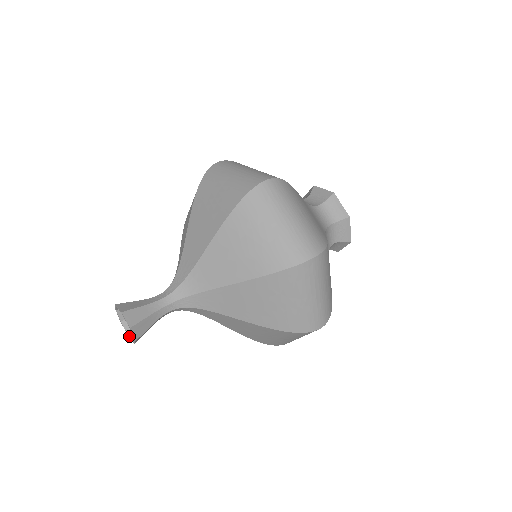
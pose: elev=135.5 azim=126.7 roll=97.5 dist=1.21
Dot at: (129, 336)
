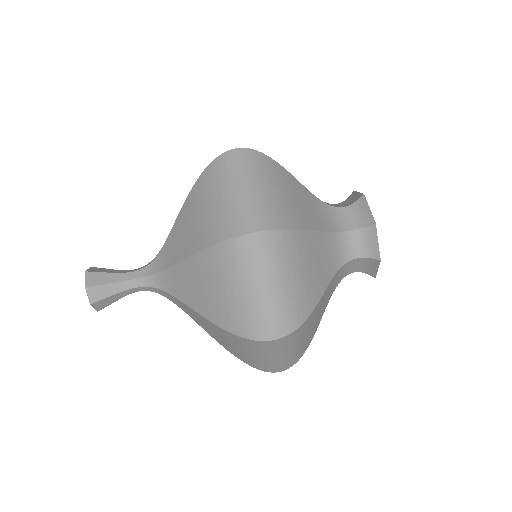
Dot at: occluded
